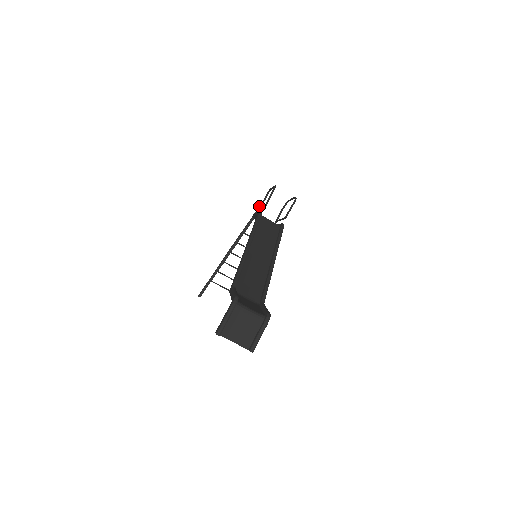
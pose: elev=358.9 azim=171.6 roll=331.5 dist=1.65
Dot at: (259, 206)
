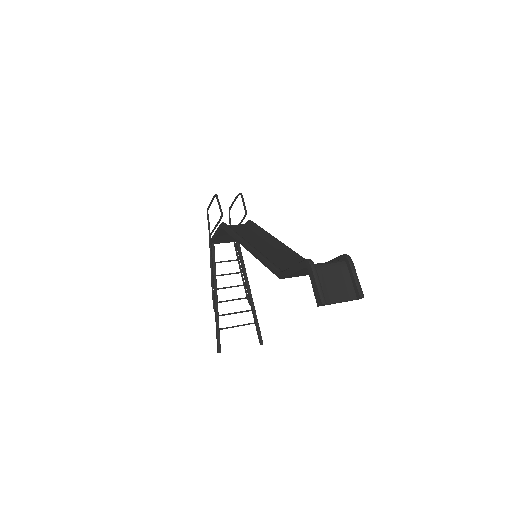
Dot at: occluded
